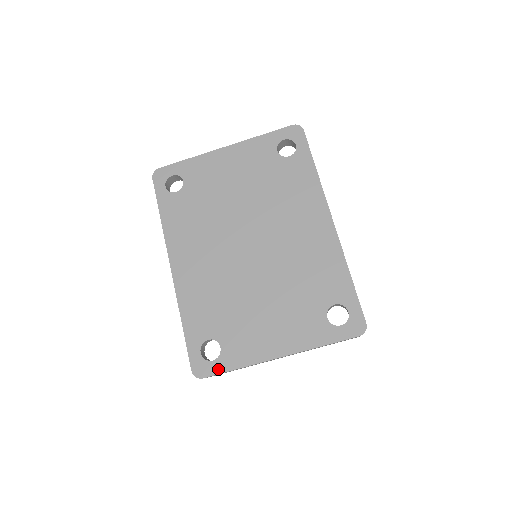
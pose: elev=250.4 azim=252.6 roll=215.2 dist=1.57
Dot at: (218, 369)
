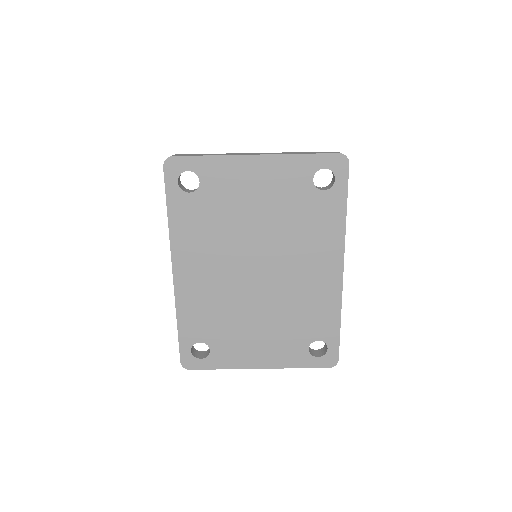
Dot at: (204, 366)
